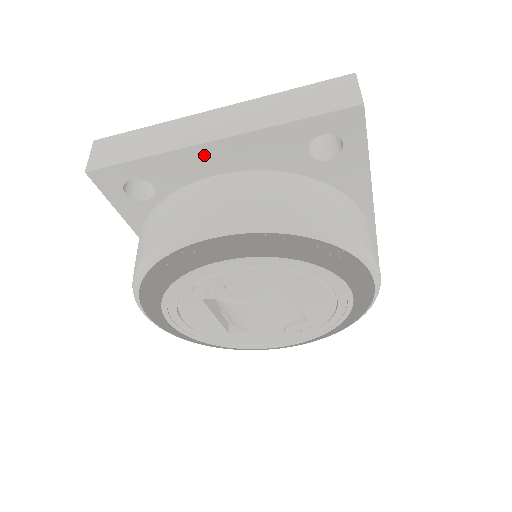
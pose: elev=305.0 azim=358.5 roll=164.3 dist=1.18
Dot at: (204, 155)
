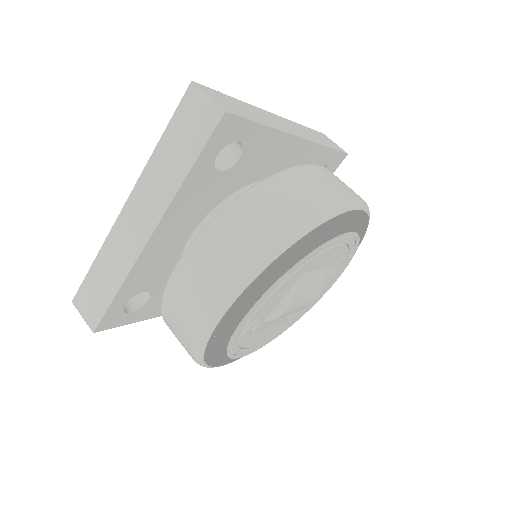
Dot at: (153, 249)
